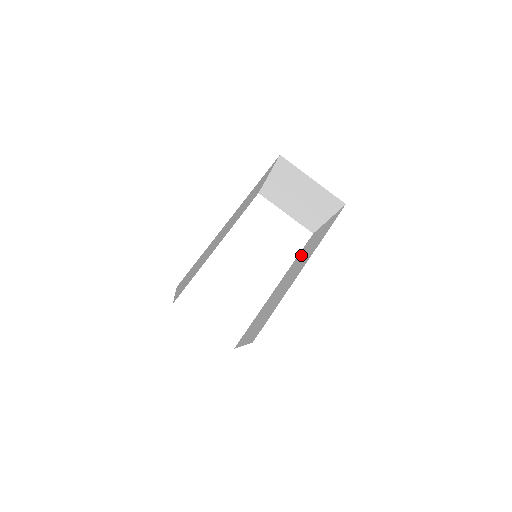
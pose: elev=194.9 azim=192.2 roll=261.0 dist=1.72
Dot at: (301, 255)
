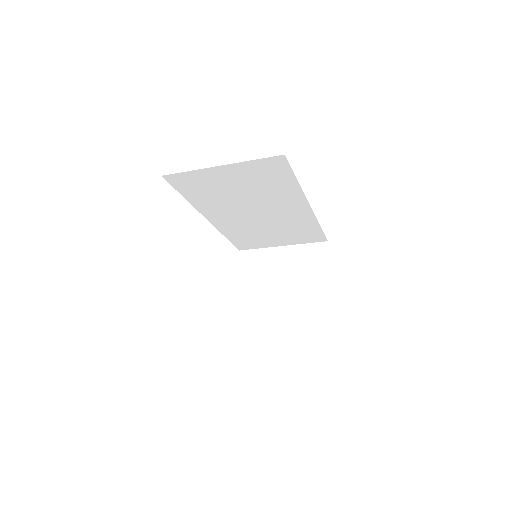
Dot at: occluded
